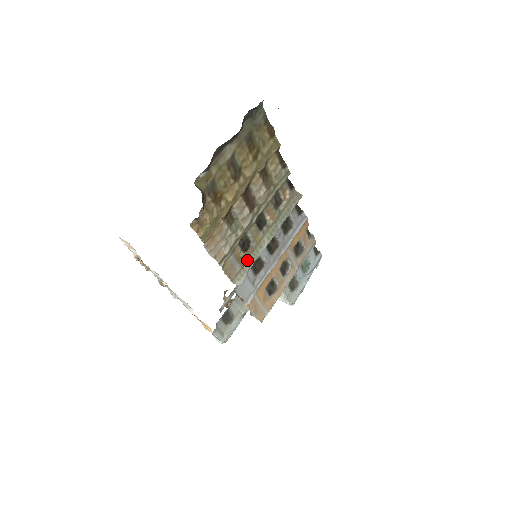
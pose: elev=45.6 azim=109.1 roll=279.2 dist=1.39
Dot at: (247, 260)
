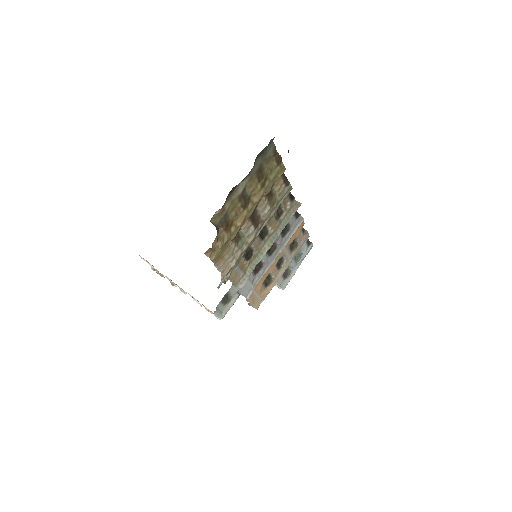
Dot at: (249, 266)
